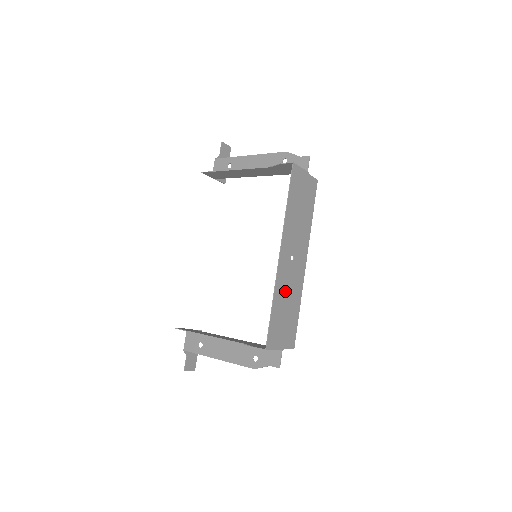
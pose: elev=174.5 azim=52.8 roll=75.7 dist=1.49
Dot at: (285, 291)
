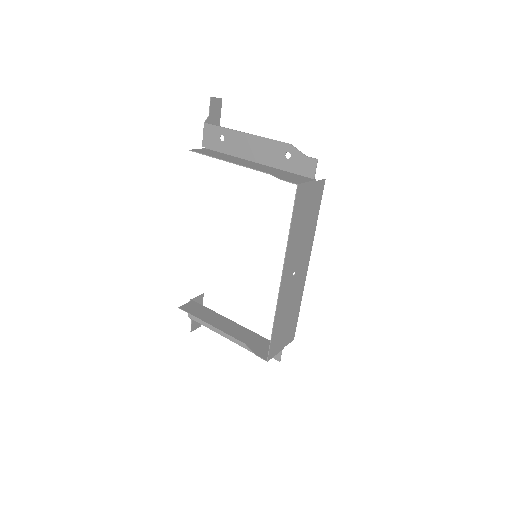
Dot at: (286, 305)
